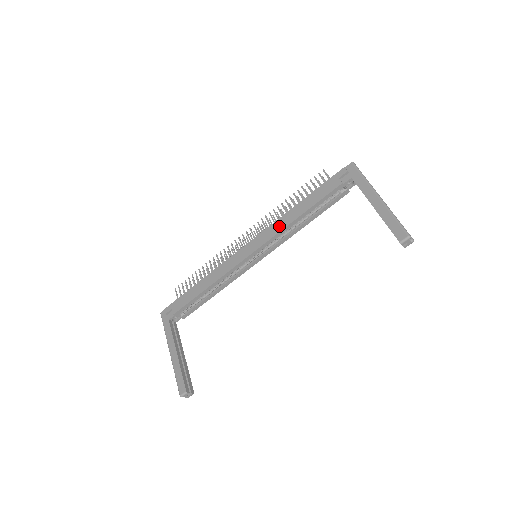
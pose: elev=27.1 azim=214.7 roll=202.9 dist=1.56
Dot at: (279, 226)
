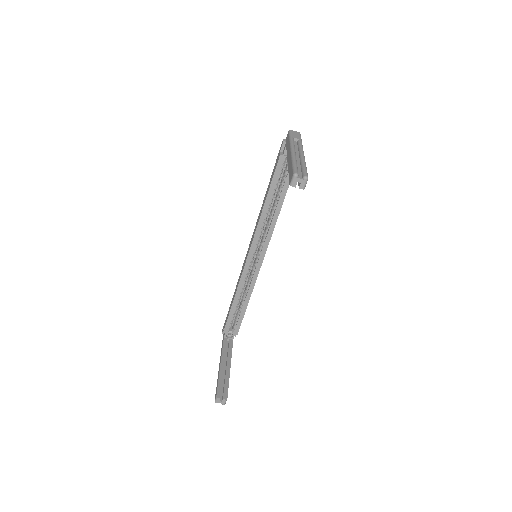
Dot at: (258, 220)
